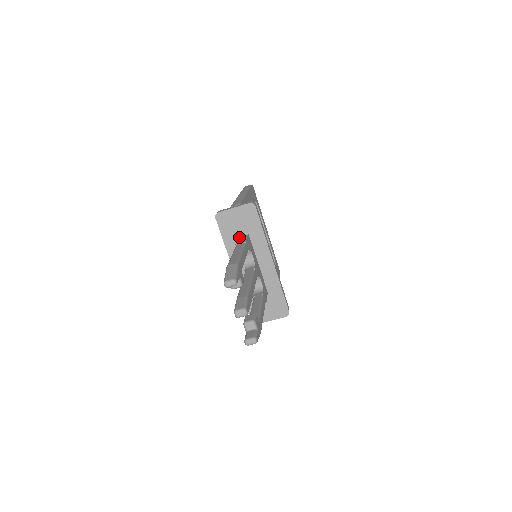
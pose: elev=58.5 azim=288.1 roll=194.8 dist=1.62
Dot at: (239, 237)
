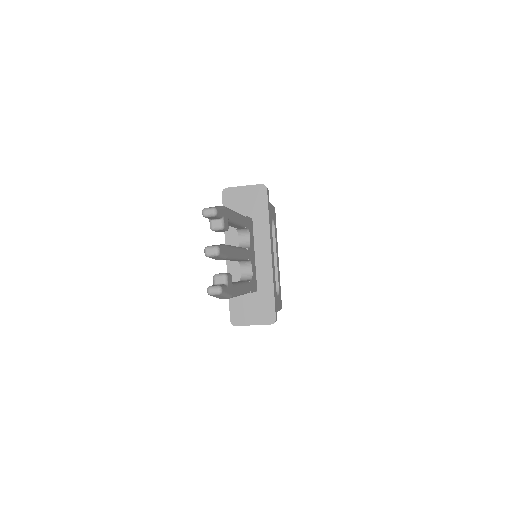
Dot at: occluded
